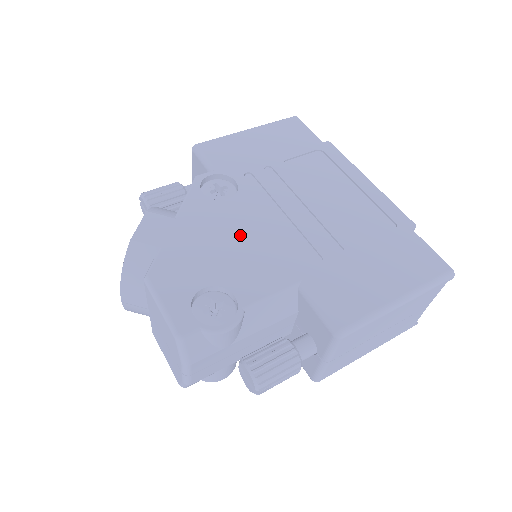
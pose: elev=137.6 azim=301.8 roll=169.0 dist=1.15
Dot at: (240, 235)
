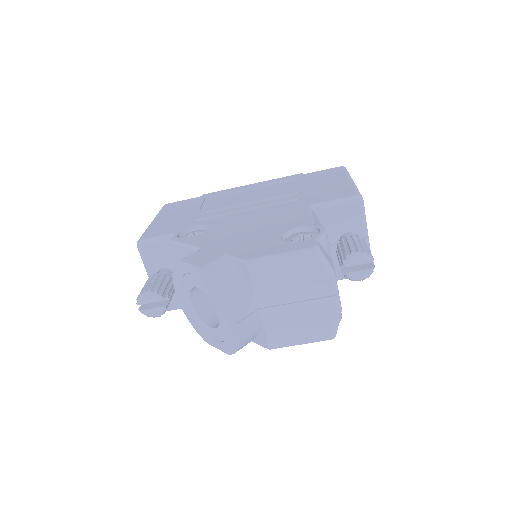
Dot at: (248, 224)
